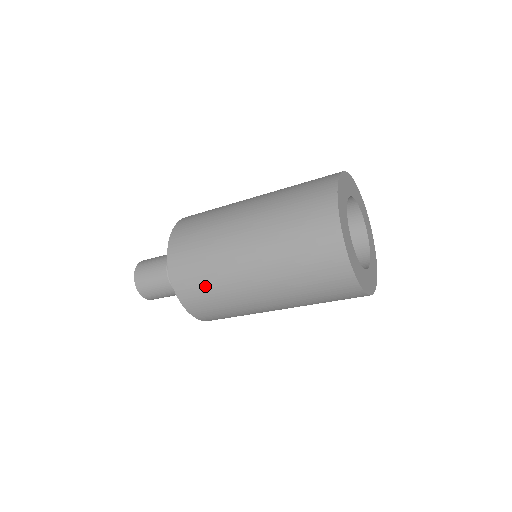
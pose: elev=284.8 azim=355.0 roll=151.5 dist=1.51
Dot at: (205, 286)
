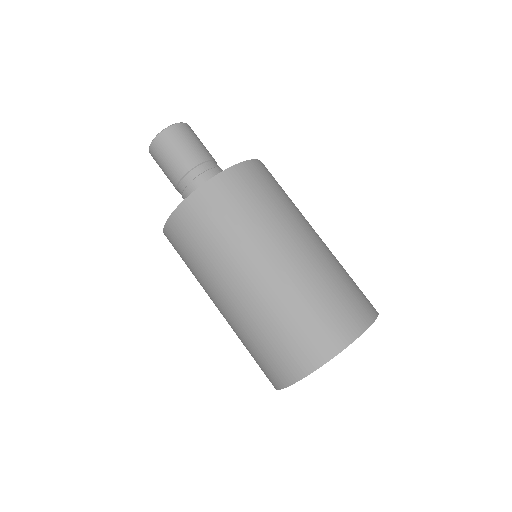
Dot at: (225, 220)
